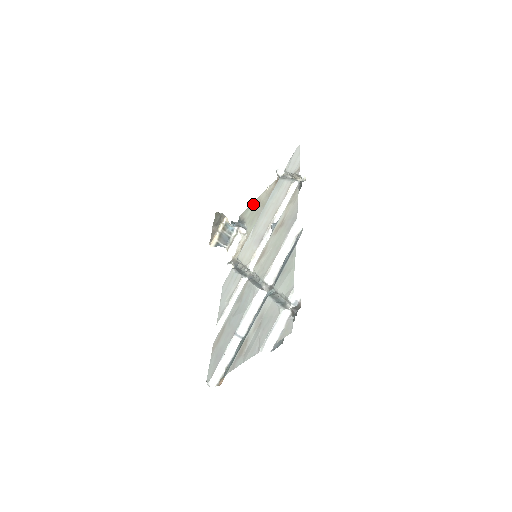
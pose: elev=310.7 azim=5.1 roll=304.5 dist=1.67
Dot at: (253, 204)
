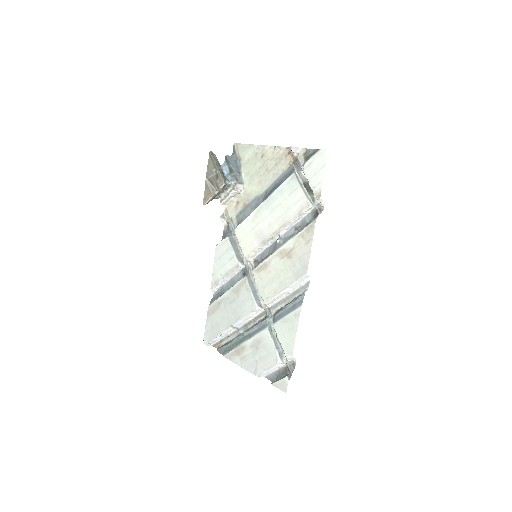
Dot at: (254, 148)
